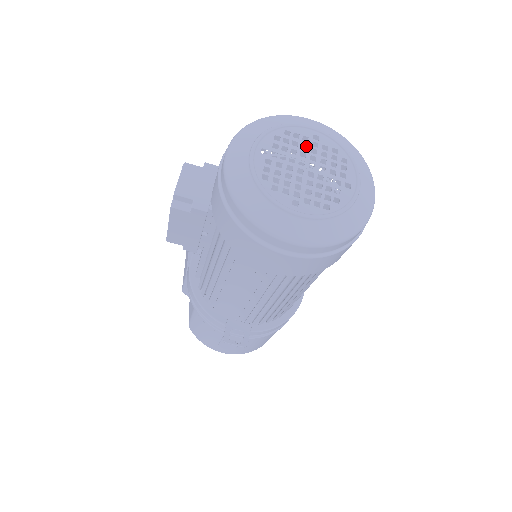
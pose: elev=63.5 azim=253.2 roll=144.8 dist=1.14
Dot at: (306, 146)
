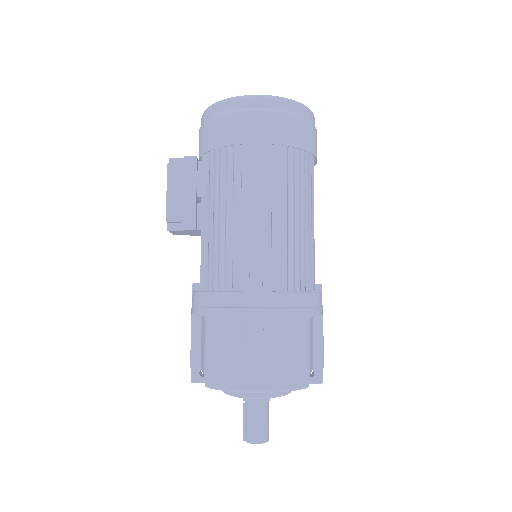
Dot at: occluded
